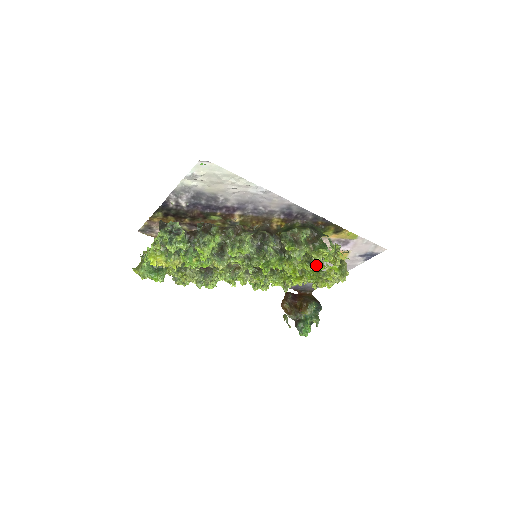
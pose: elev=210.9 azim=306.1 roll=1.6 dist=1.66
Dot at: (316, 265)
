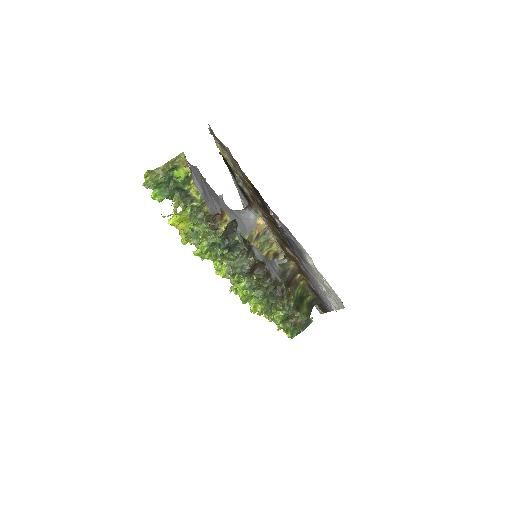
Dot at: occluded
